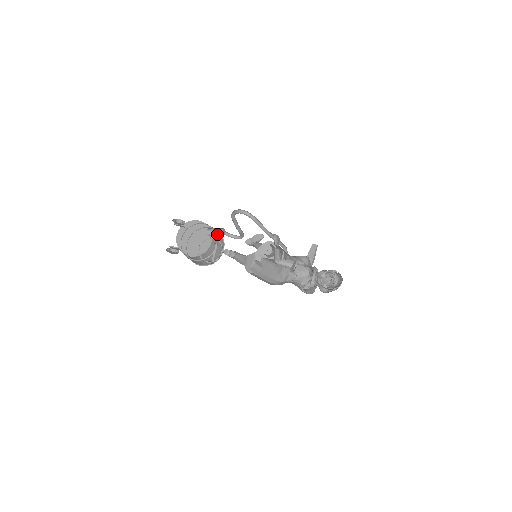
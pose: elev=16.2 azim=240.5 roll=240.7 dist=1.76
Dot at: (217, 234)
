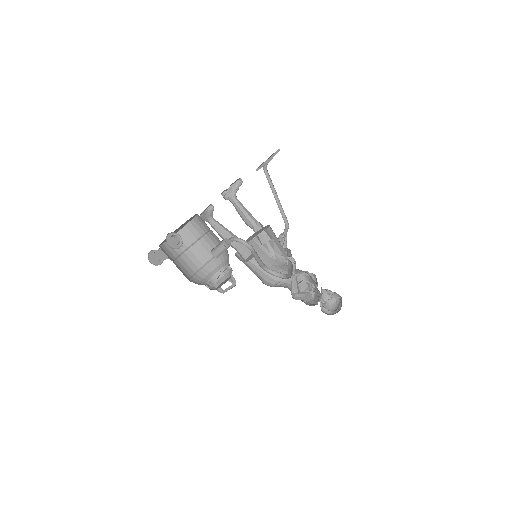
Dot at: (220, 245)
